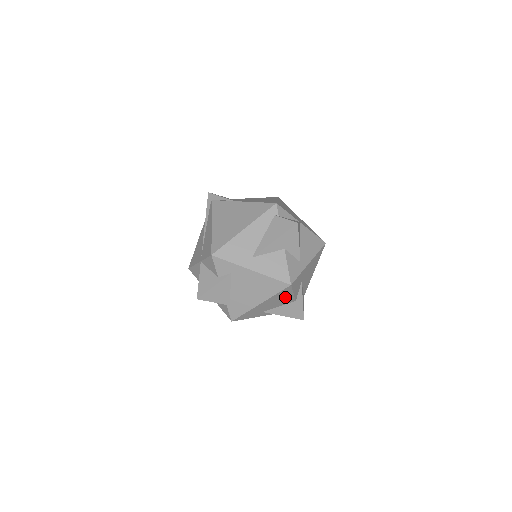
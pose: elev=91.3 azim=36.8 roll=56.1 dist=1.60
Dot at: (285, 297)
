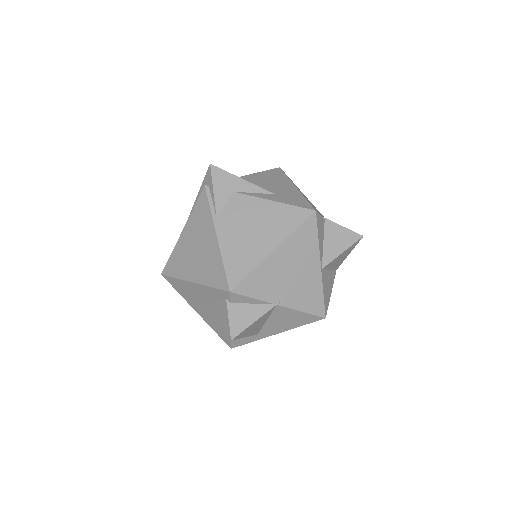
Dot at: occluded
